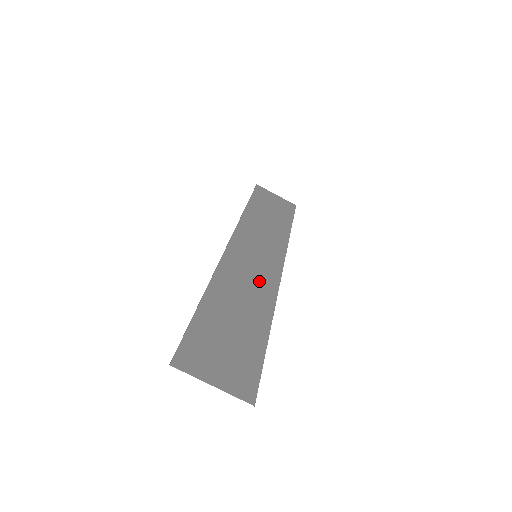
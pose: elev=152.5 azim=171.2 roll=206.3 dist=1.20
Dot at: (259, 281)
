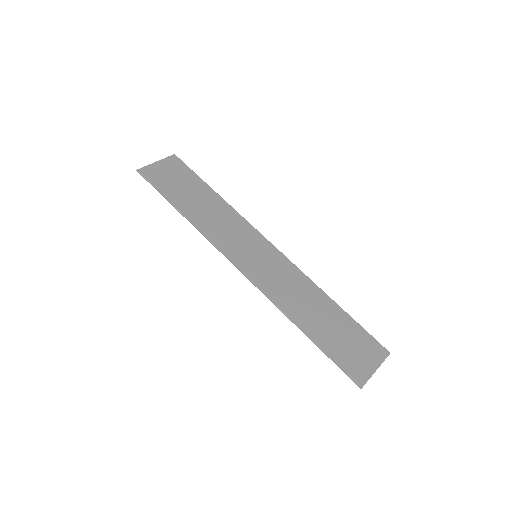
Dot at: (287, 275)
